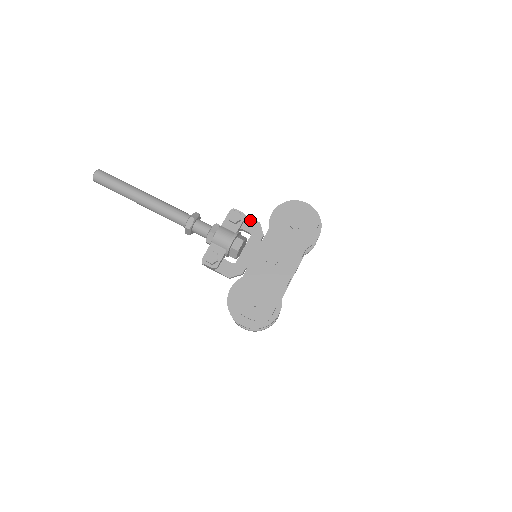
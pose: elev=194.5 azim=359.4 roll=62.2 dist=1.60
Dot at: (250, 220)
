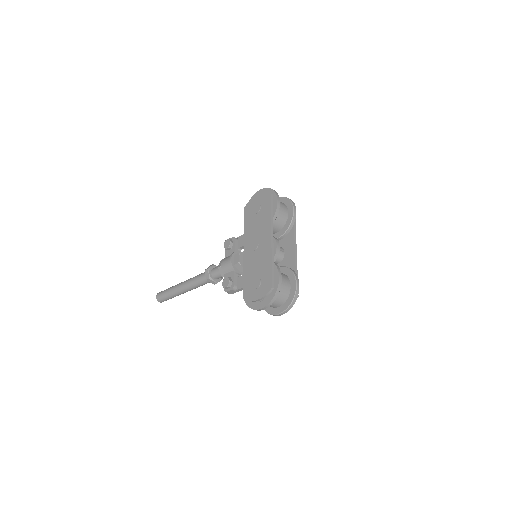
Dot at: (241, 238)
